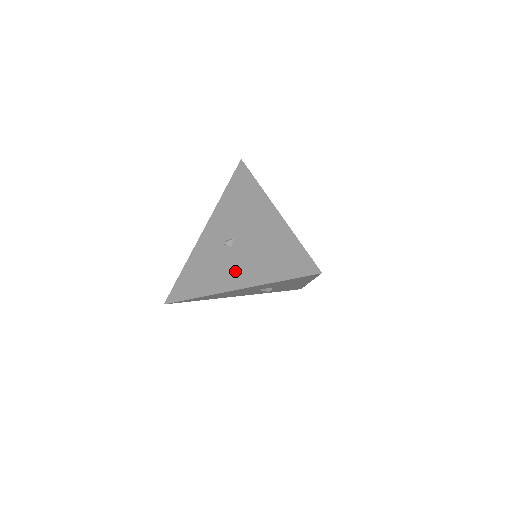
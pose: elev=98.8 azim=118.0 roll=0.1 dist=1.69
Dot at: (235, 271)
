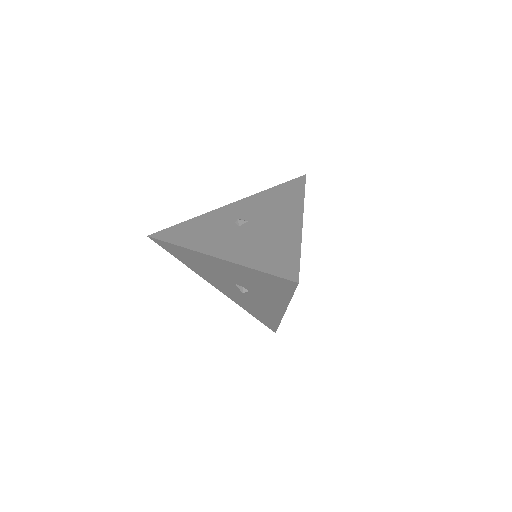
Dot at: (226, 243)
